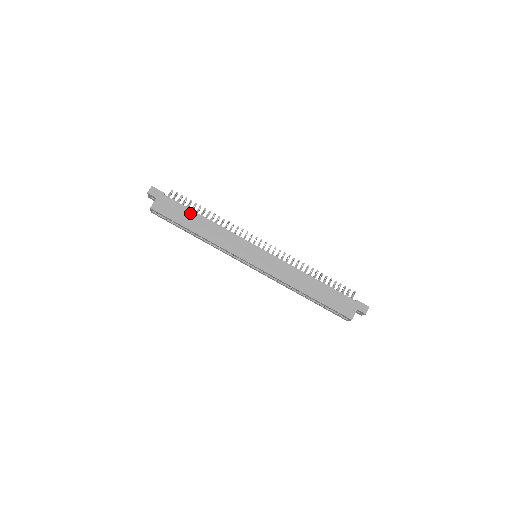
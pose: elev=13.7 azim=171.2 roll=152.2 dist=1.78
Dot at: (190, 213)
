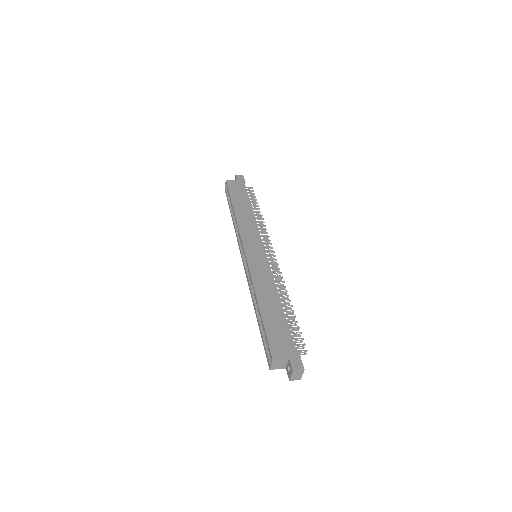
Dot at: (246, 199)
